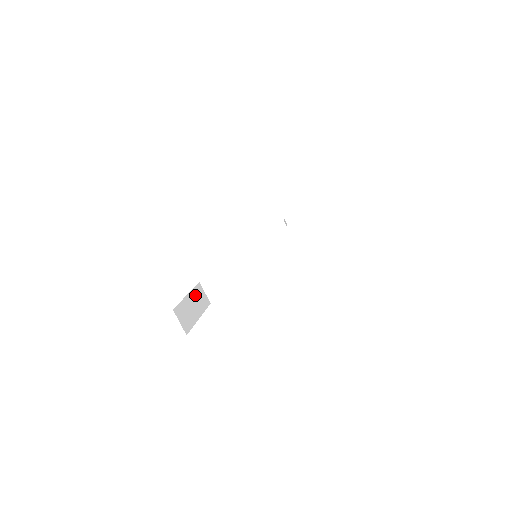
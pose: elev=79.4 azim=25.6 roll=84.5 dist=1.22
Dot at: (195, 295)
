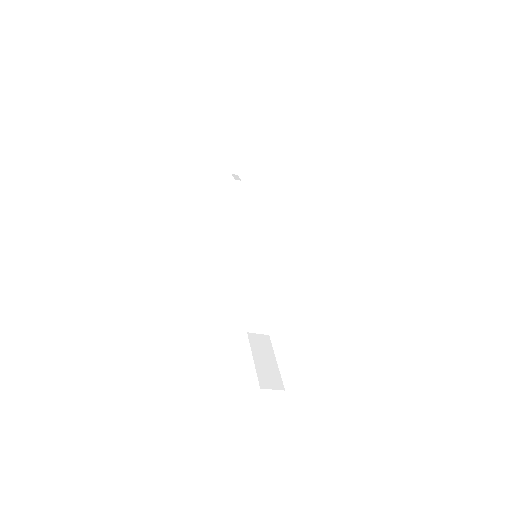
Dot at: (256, 349)
